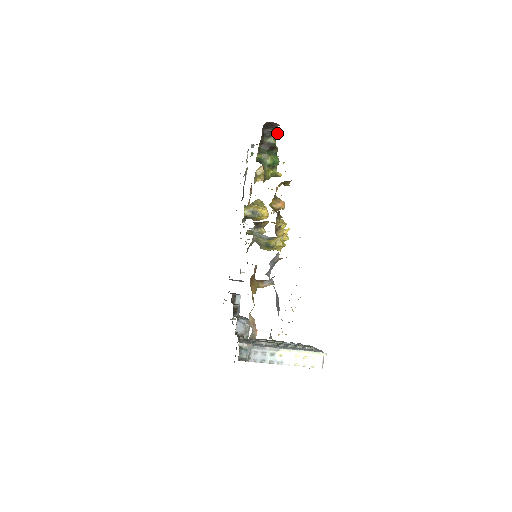
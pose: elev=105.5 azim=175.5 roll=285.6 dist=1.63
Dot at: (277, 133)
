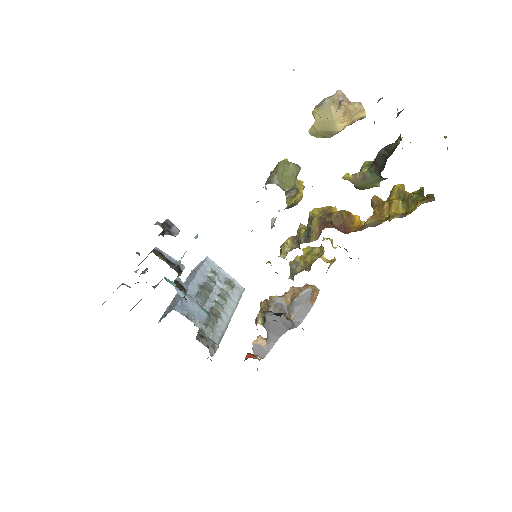
Dot at: occluded
